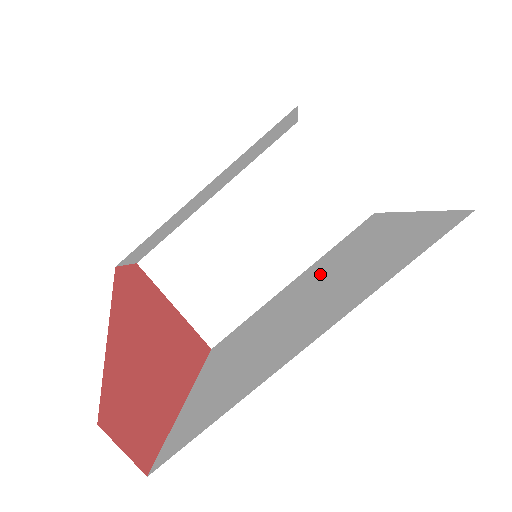
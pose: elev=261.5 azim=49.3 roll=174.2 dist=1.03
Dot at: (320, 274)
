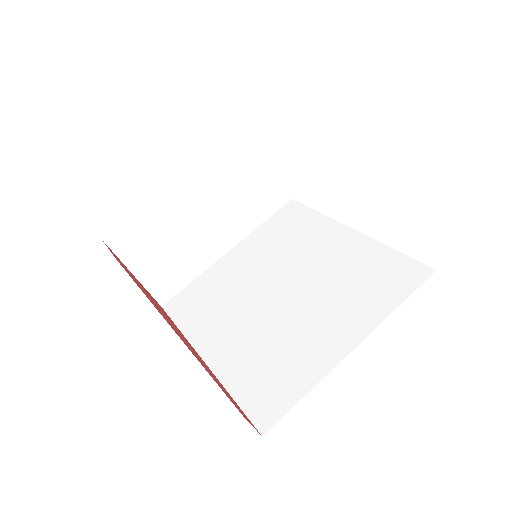
Dot at: (282, 261)
